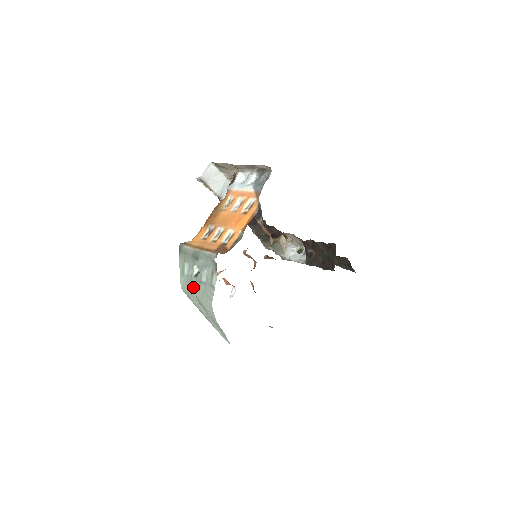
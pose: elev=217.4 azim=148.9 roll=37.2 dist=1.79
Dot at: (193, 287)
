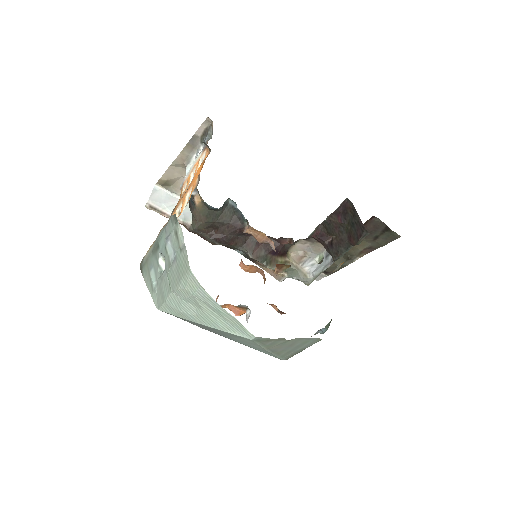
Dot at: (166, 285)
